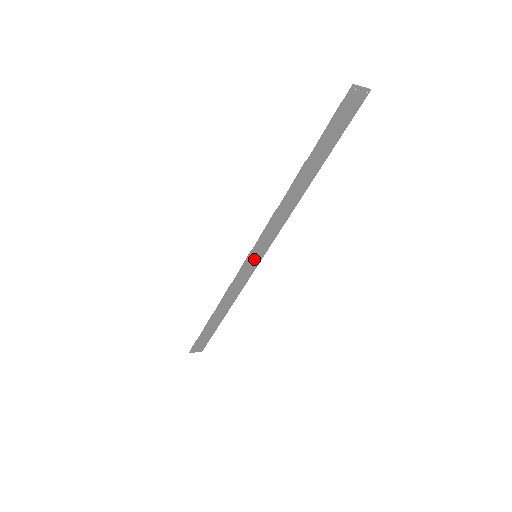
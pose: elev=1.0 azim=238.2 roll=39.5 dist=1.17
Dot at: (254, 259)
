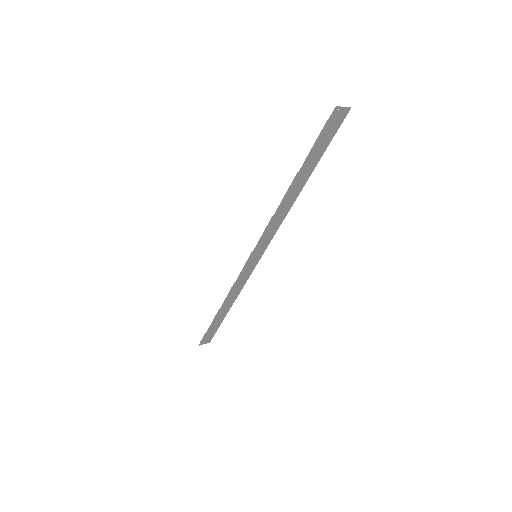
Dot at: (254, 259)
